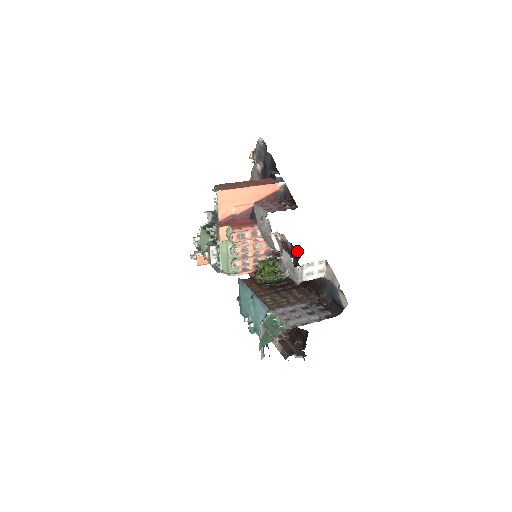
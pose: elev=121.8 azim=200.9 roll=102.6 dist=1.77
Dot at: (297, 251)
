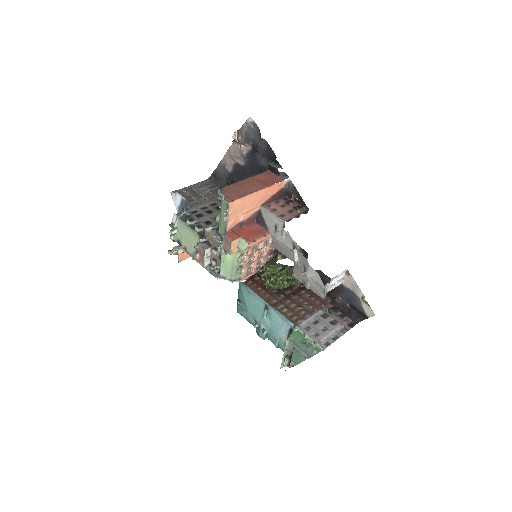
Dot at: occluded
